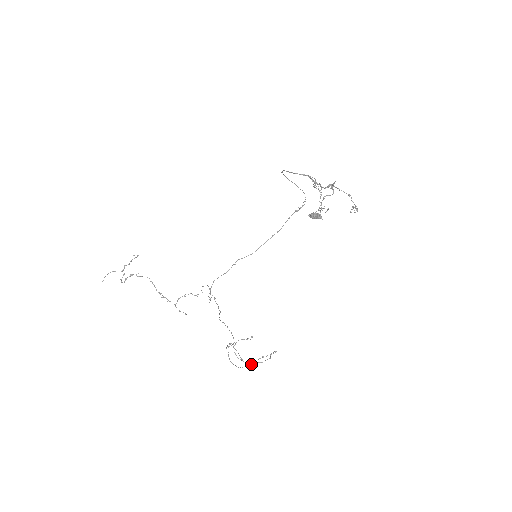
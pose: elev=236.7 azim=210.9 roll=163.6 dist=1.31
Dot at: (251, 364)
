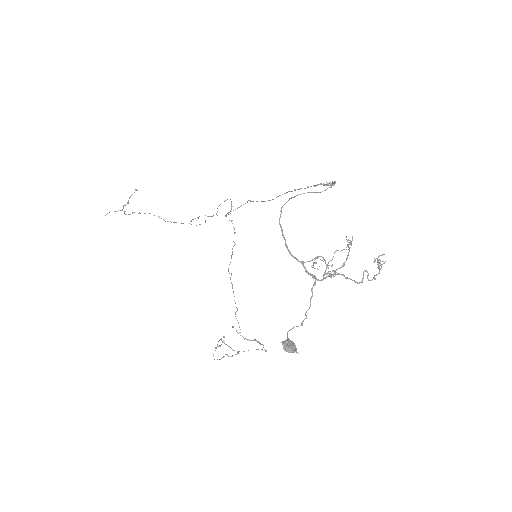
Dot at: (243, 351)
